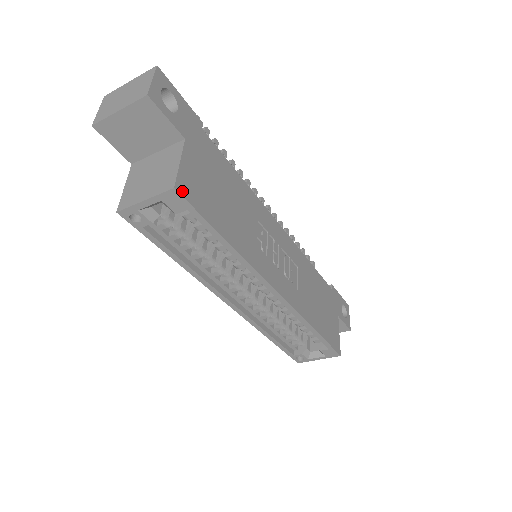
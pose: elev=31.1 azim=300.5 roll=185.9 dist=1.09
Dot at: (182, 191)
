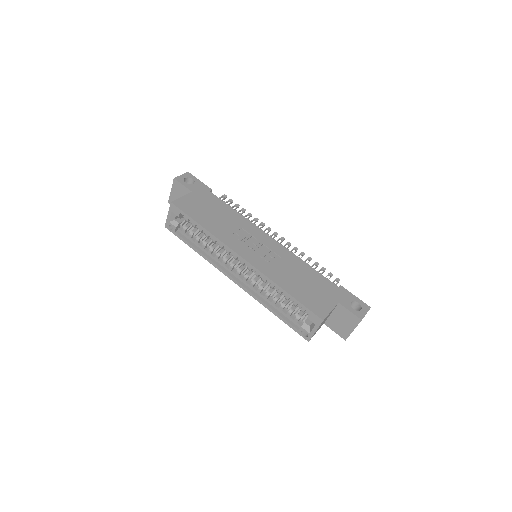
Dot at: (176, 204)
